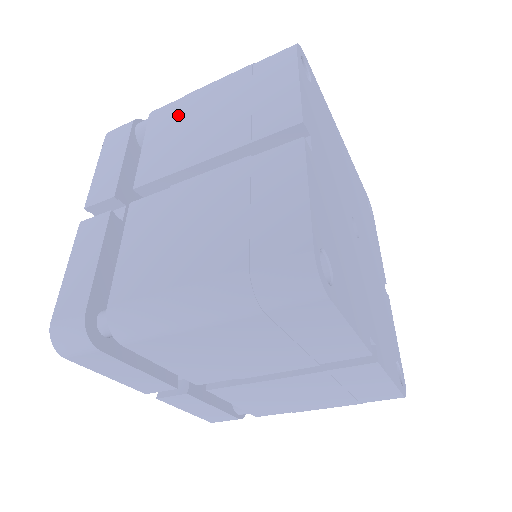
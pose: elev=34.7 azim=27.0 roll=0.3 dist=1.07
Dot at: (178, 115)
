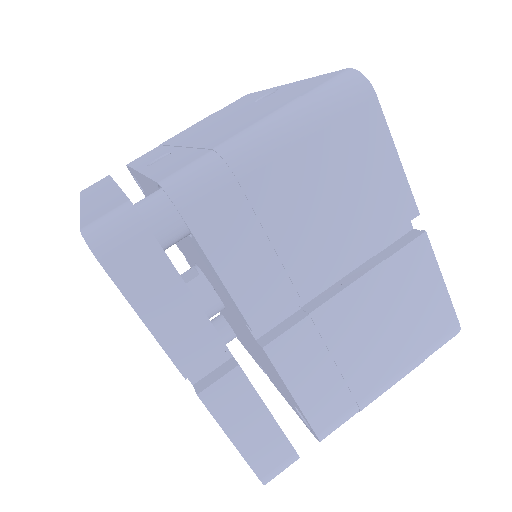
Dot at: (247, 212)
